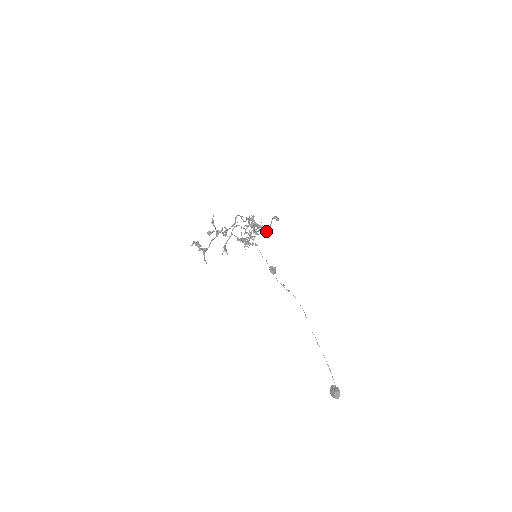
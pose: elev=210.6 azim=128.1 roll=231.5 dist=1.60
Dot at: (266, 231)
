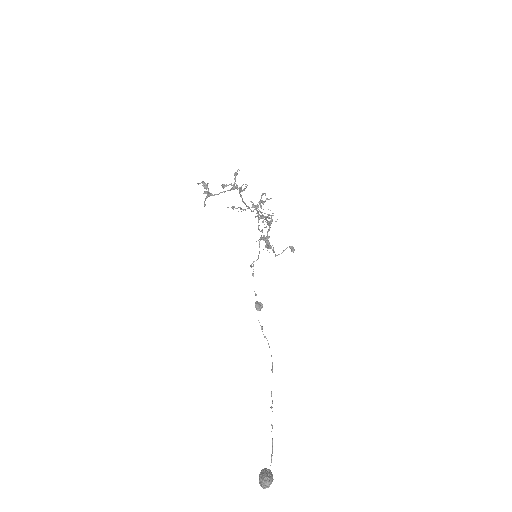
Dot at: (275, 255)
